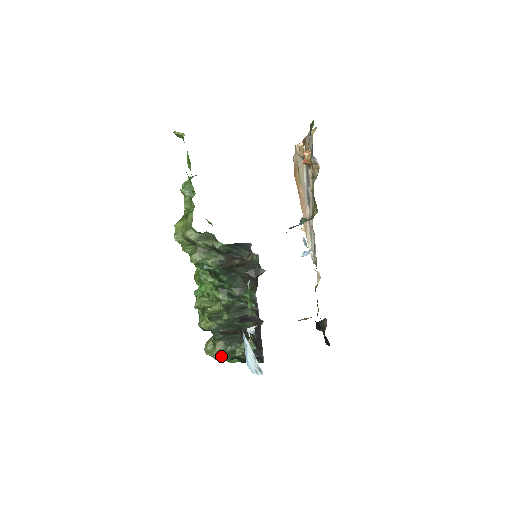
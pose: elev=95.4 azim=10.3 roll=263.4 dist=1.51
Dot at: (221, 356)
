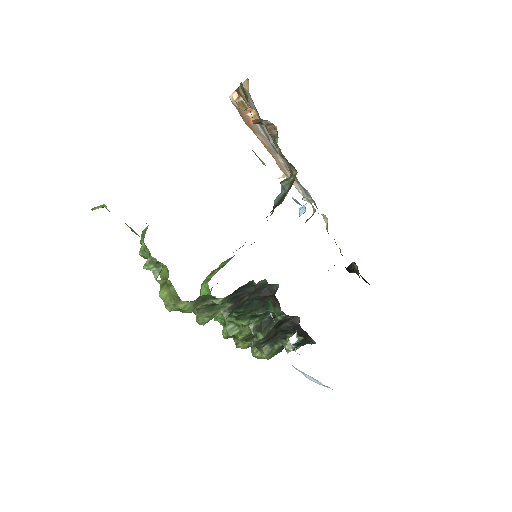
Dot at: (272, 355)
